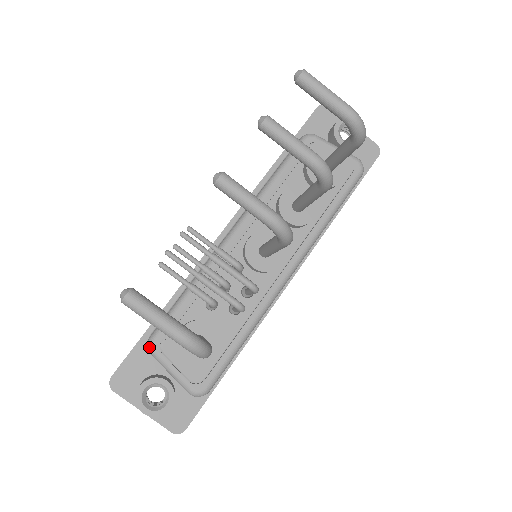
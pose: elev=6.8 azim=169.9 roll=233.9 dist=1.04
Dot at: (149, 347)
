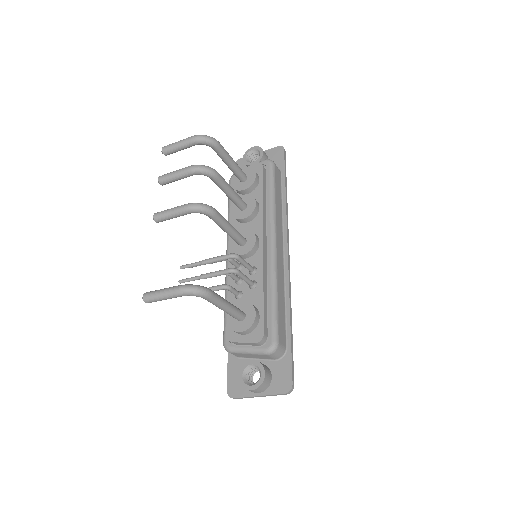
Dot at: (225, 349)
